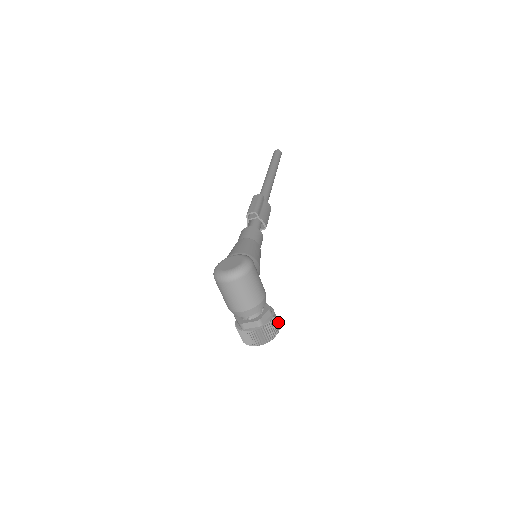
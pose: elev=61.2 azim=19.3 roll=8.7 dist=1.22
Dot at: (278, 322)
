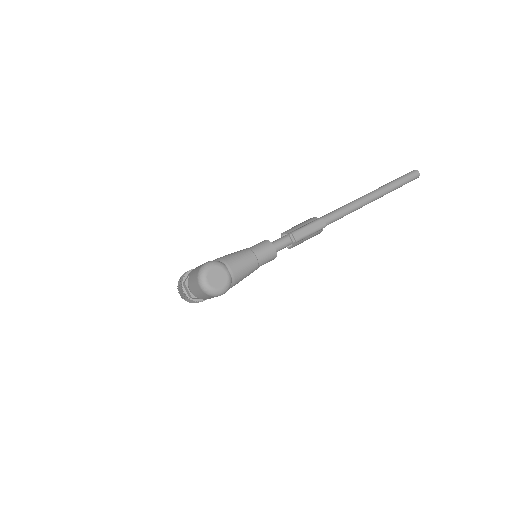
Dot at: occluded
